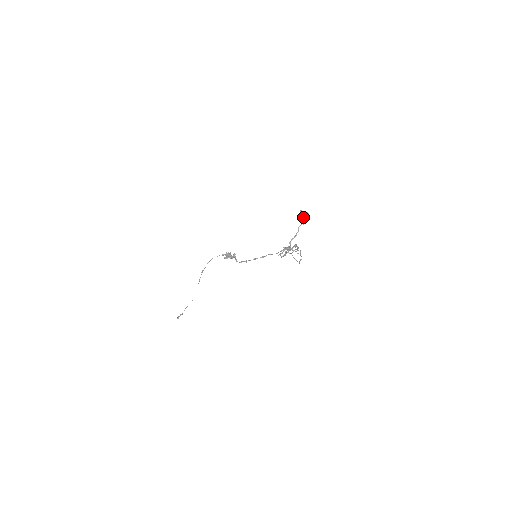
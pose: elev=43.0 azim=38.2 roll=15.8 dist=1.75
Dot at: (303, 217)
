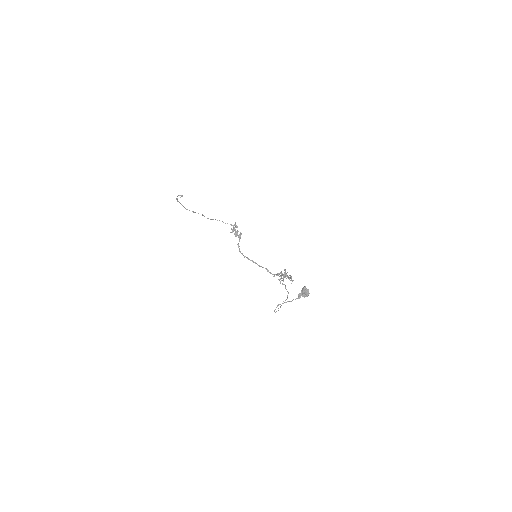
Dot at: (303, 294)
